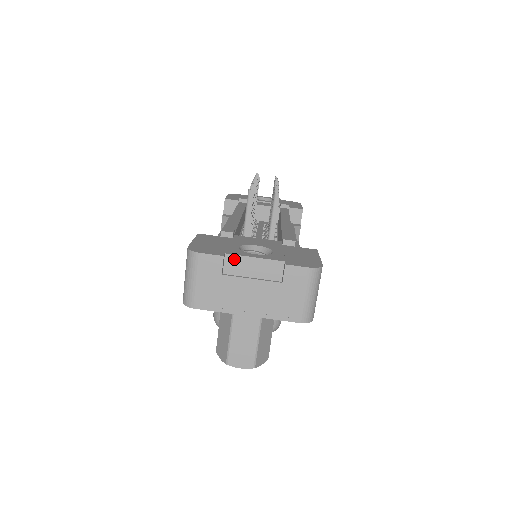
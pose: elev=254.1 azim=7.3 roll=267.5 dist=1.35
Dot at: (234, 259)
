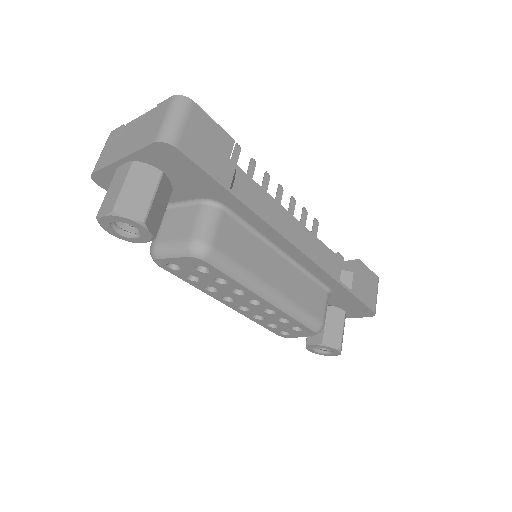
Dot at: (130, 124)
